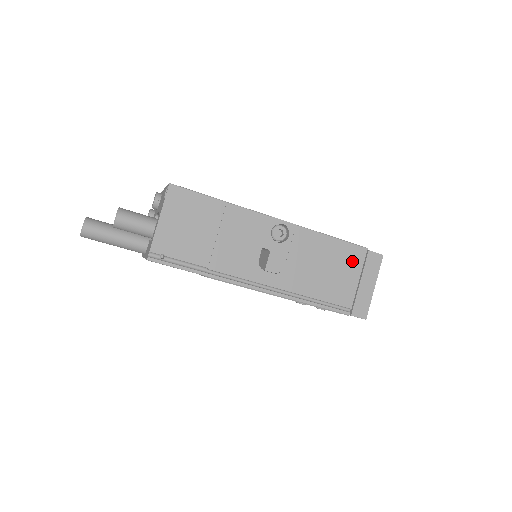
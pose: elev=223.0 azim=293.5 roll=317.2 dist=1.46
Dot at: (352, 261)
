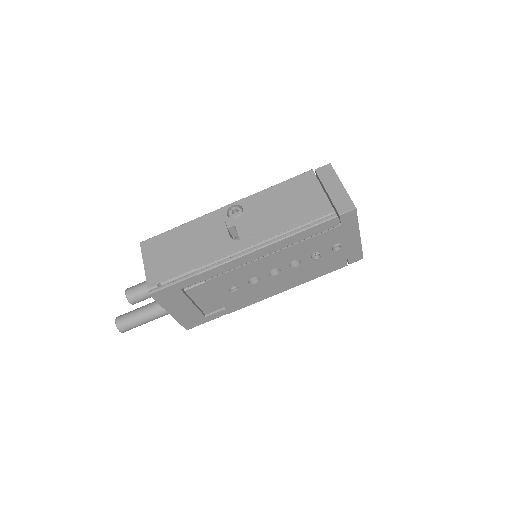
Dot at: (306, 185)
